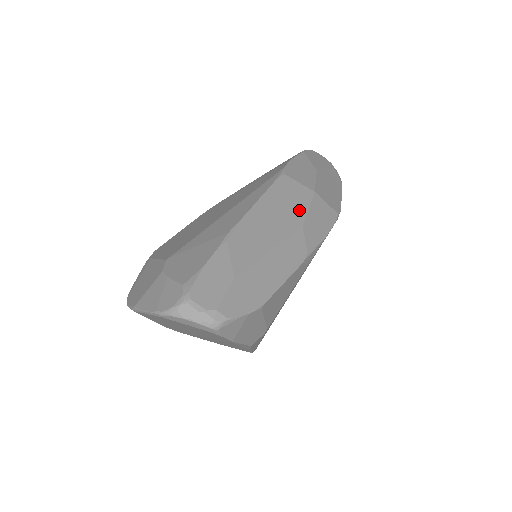
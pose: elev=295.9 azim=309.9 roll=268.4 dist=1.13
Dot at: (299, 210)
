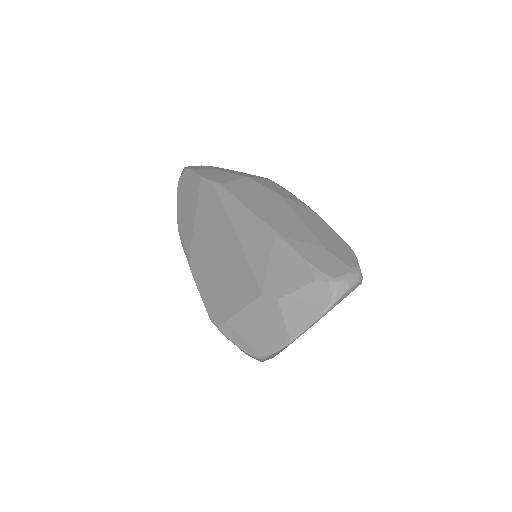
Dot at: (265, 191)
